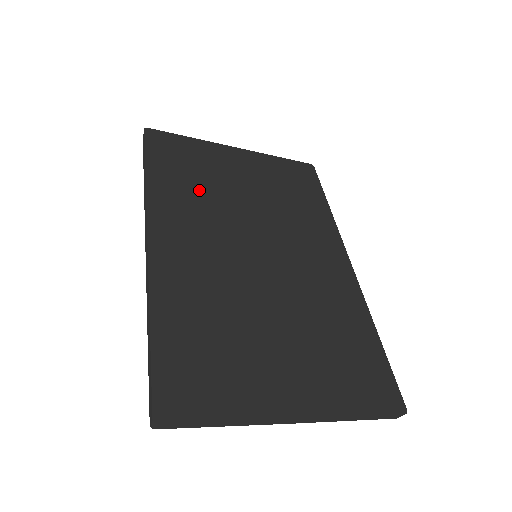
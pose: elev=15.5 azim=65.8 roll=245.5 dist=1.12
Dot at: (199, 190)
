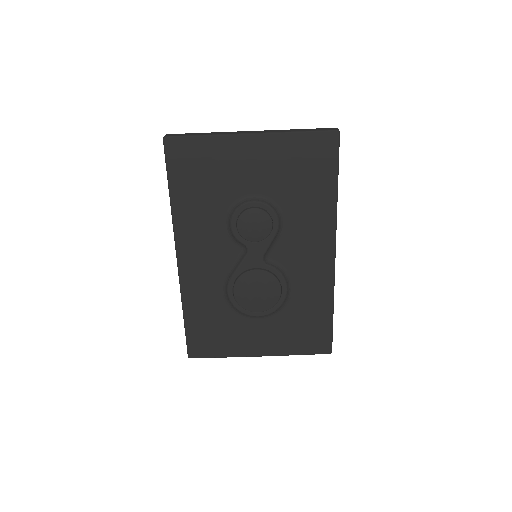
Dot at: occluded
